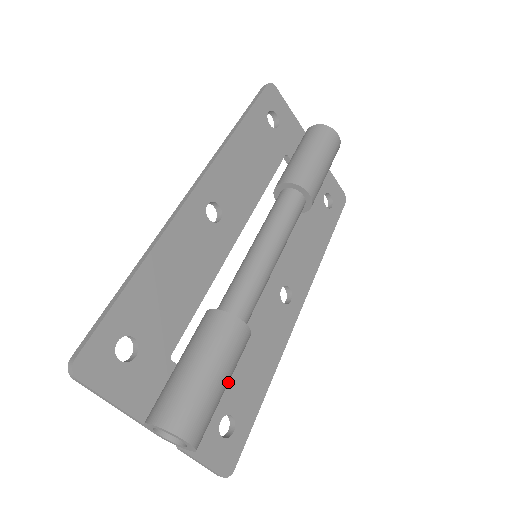
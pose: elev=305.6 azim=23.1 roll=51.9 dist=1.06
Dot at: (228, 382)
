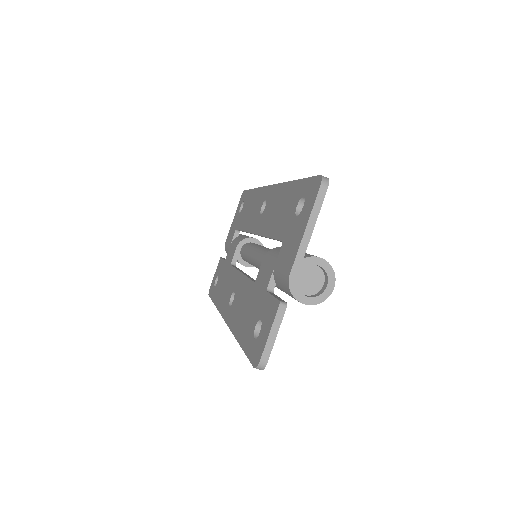
Dot at: occluded
